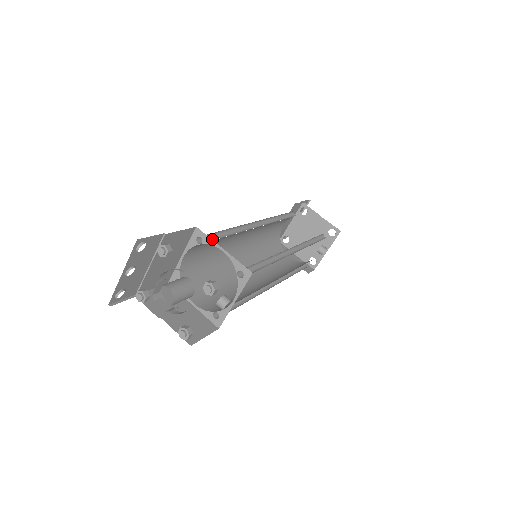
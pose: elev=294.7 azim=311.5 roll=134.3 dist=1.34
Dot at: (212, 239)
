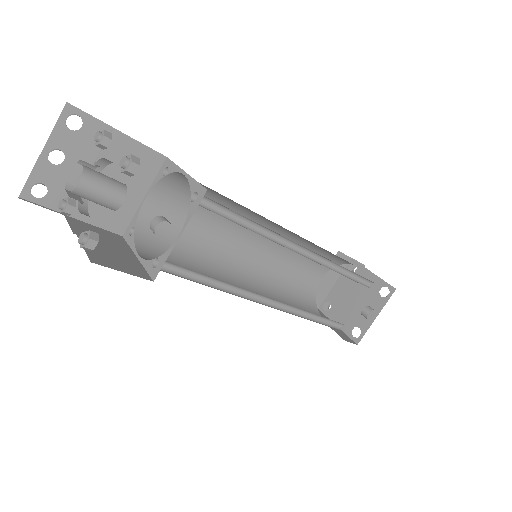
Dot at: (188, 188)
